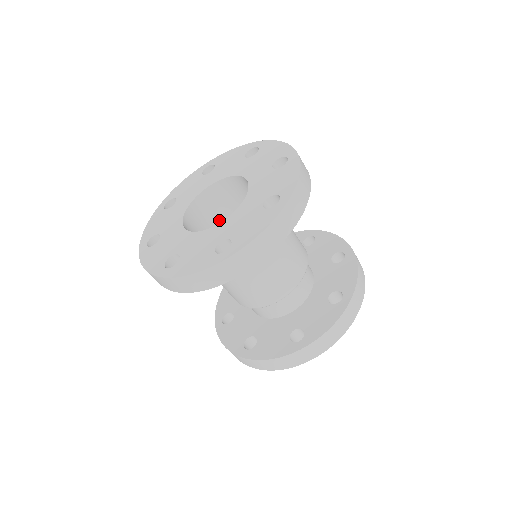
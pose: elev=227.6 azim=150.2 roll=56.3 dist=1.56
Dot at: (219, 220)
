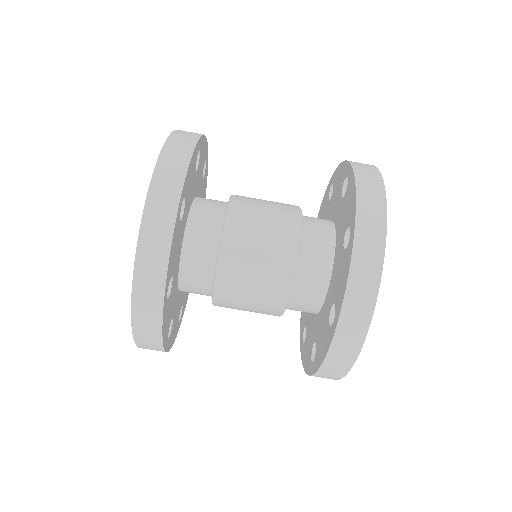
Dot at: occluded
